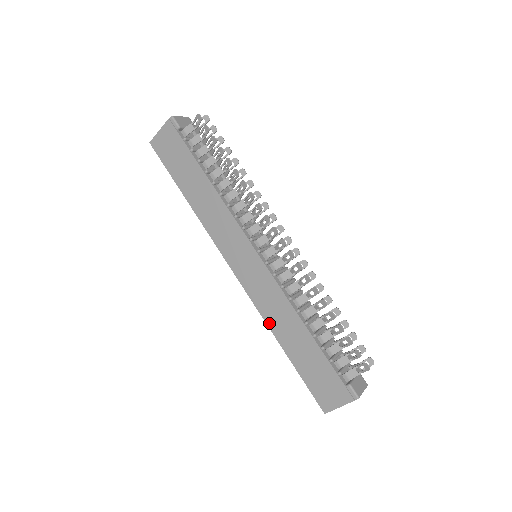
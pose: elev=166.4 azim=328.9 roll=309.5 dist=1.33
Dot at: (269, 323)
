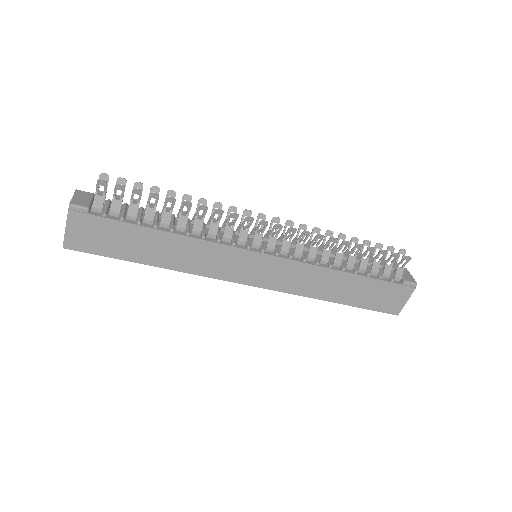
Dot at: (312, 295)
